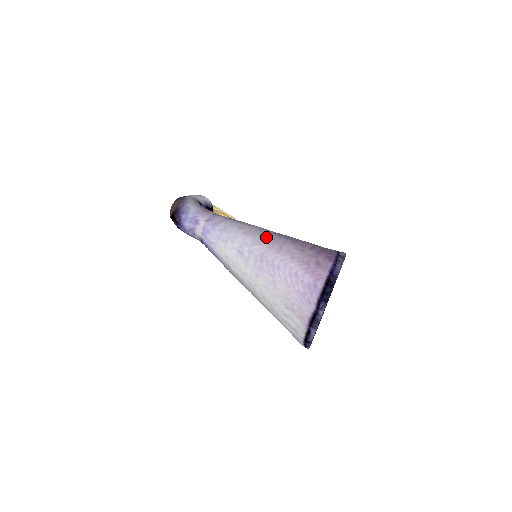
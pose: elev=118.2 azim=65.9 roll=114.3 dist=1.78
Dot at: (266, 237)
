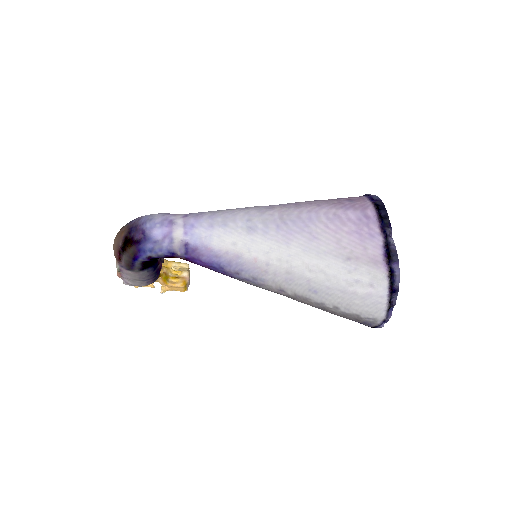
Dot at: (271, 205)
